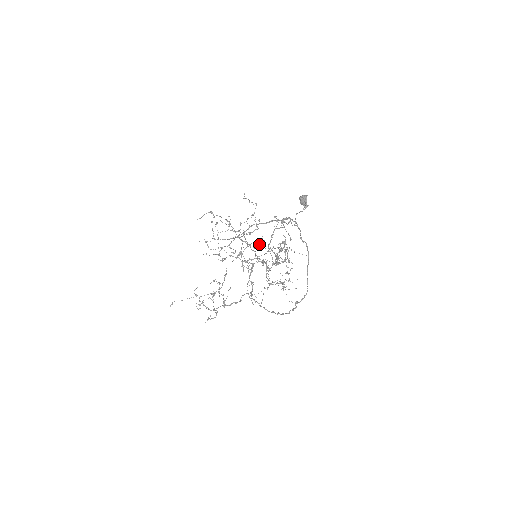
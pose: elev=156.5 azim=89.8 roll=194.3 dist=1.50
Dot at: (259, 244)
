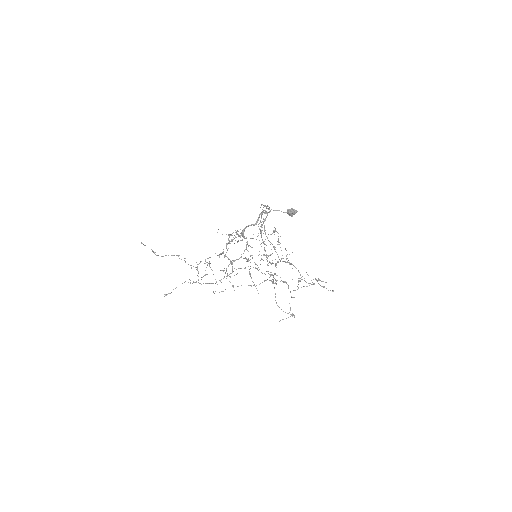
Dot at: occluded
